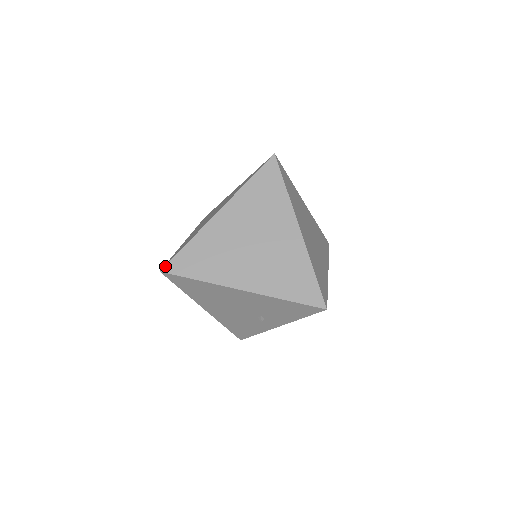
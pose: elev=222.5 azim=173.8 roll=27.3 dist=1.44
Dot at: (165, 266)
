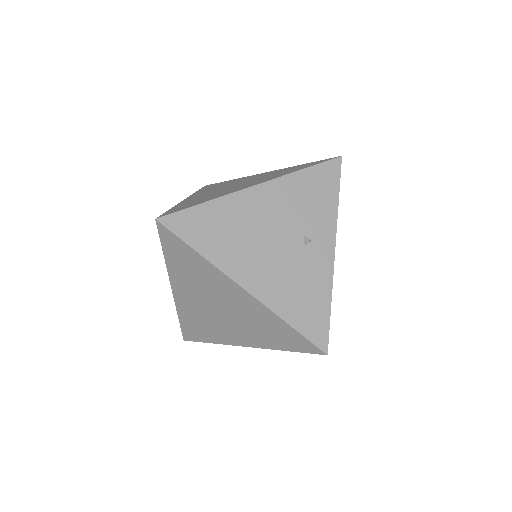
Dot at: occluded
